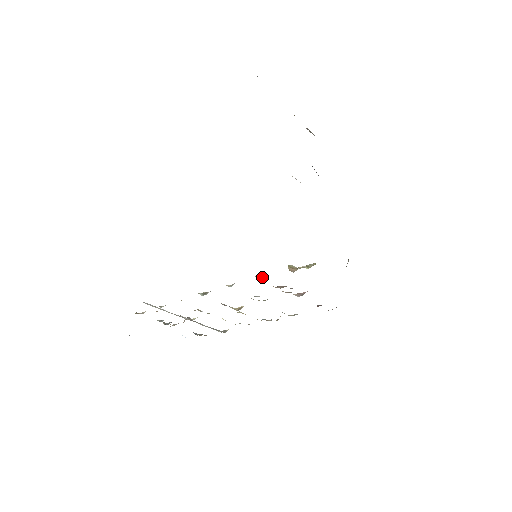
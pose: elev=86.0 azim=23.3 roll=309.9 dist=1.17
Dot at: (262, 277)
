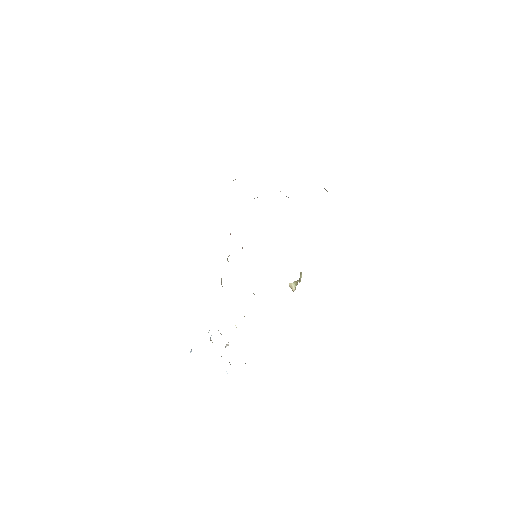
Dot at: occluded
